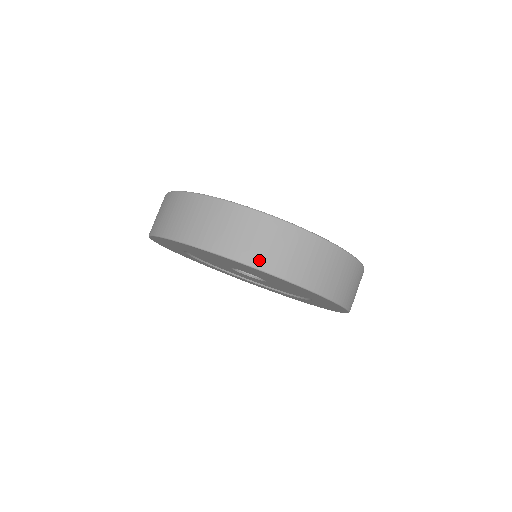
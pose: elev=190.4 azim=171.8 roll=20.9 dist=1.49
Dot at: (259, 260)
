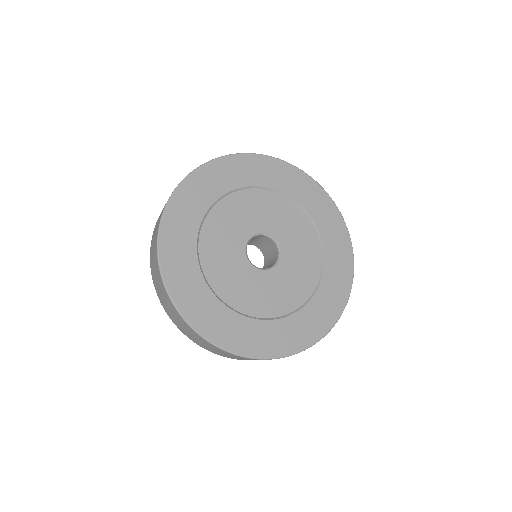
Dot at: (169, 314)
